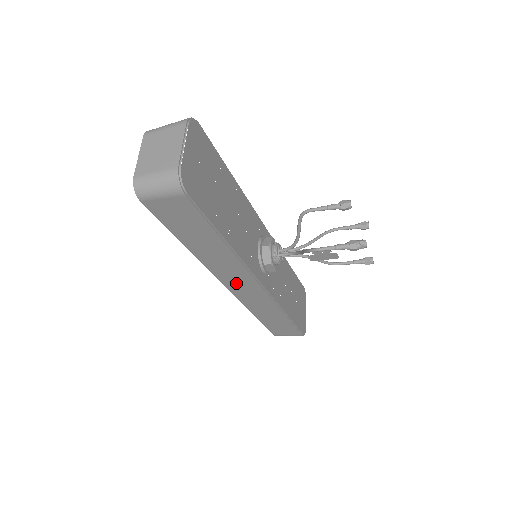
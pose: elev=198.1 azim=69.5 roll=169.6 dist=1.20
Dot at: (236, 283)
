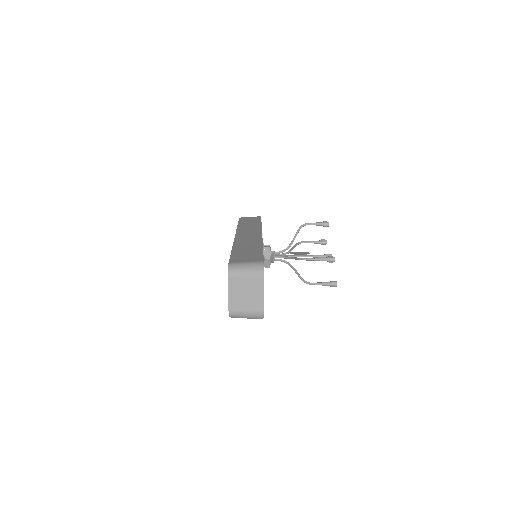
Dot at: occluded
